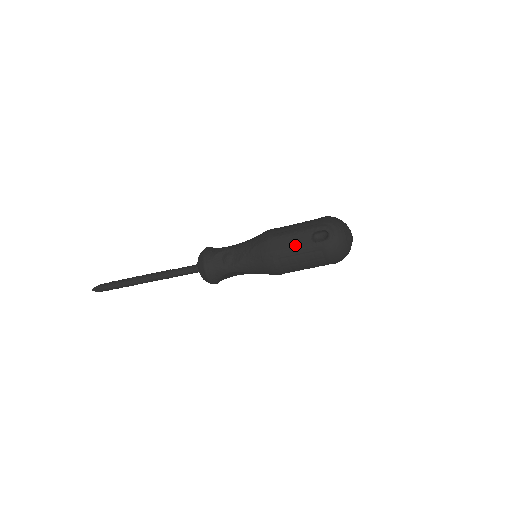
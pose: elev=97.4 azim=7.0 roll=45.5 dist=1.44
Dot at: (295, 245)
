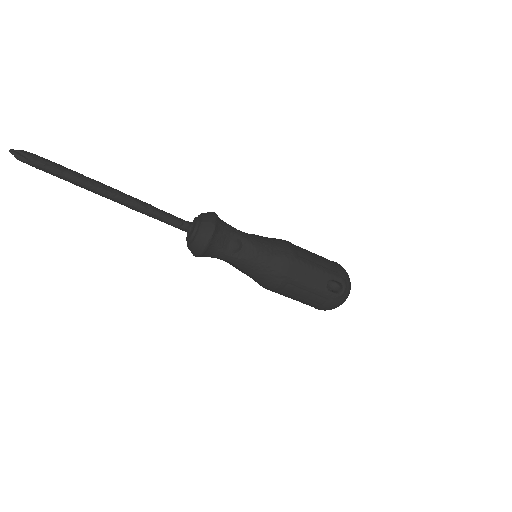
Dot at: (311, 281)
